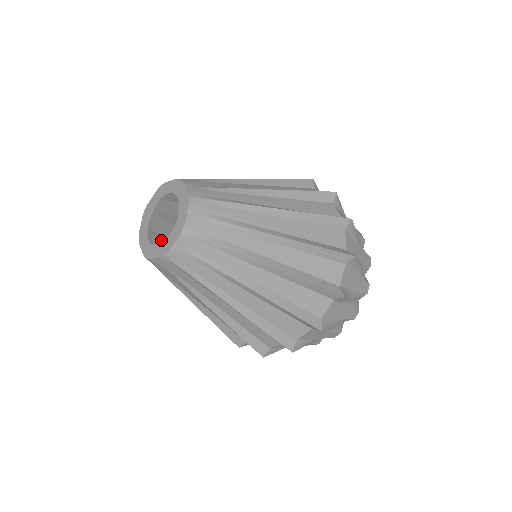
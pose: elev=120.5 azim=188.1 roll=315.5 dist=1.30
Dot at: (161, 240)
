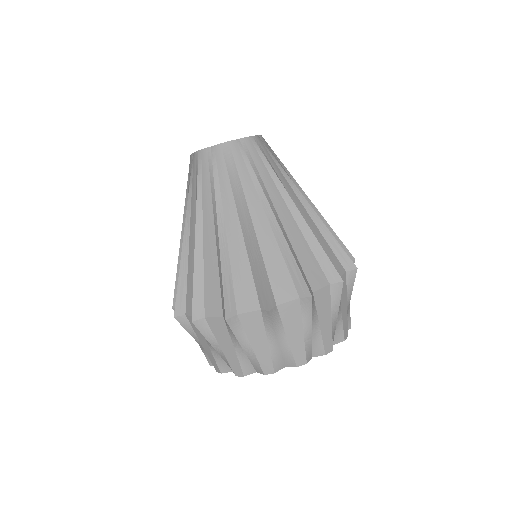
Dot at: occluded
